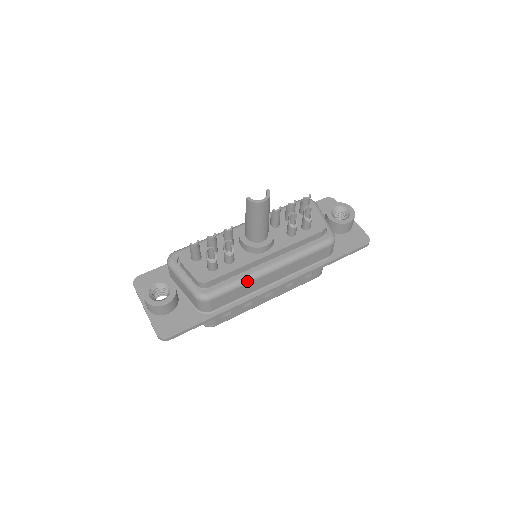
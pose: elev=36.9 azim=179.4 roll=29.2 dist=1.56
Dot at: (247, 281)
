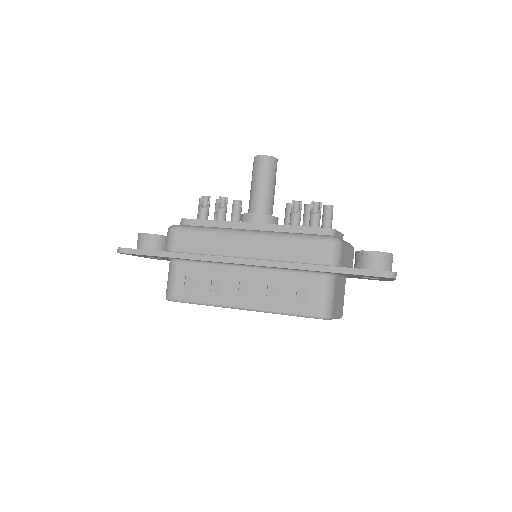
Dot at: (217, 230)
